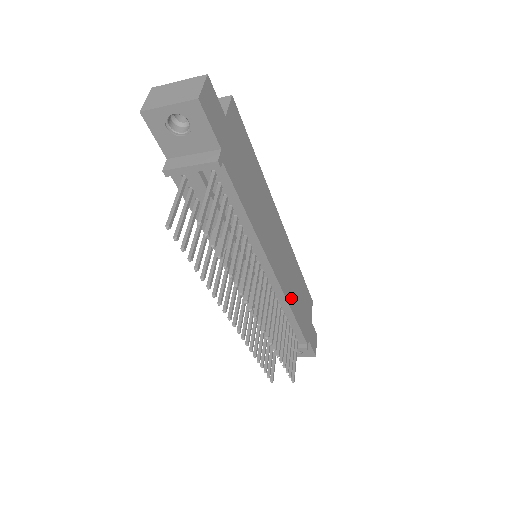
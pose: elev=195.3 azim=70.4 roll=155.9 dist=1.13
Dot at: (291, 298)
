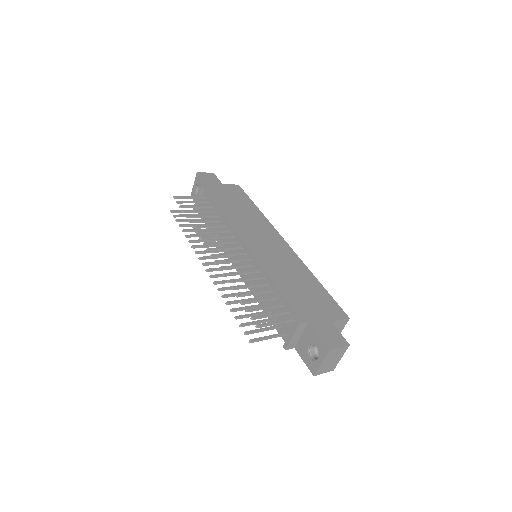
Dot at: (275, 273)
